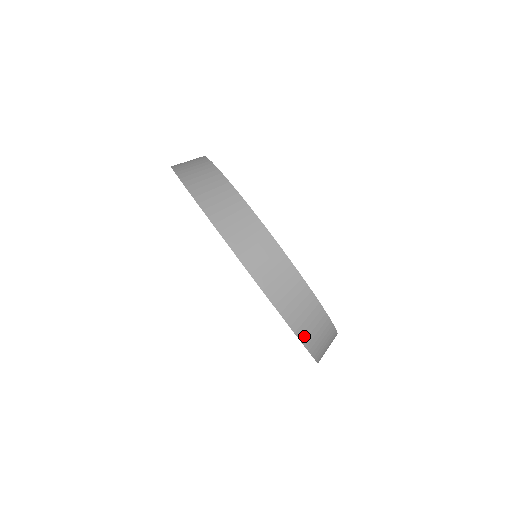
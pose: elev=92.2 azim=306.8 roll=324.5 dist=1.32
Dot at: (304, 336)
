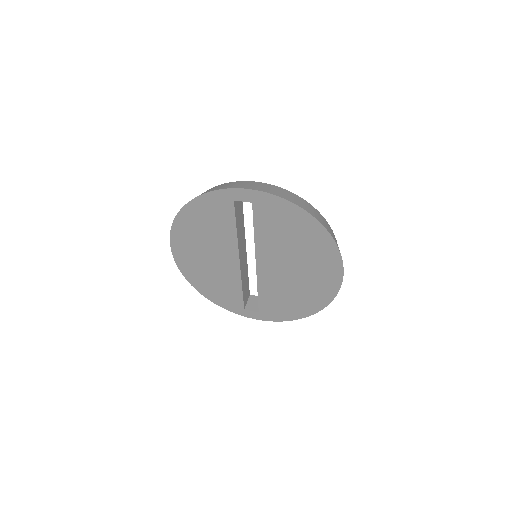
Dot at: occluded
